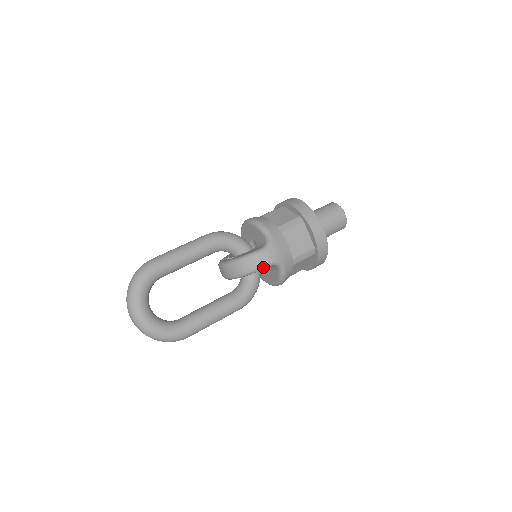
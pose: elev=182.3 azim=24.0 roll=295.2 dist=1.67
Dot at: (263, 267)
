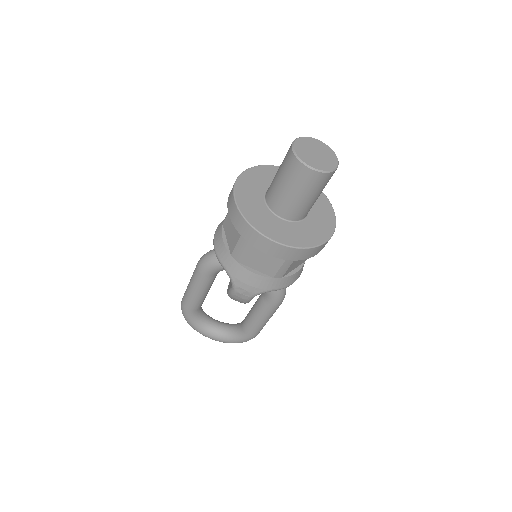
Dot at: (247, 302)
